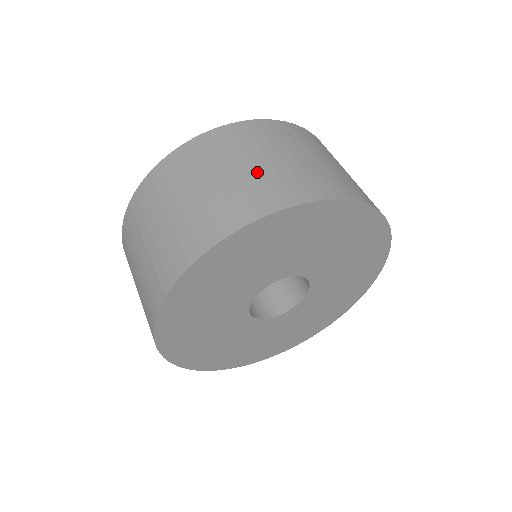
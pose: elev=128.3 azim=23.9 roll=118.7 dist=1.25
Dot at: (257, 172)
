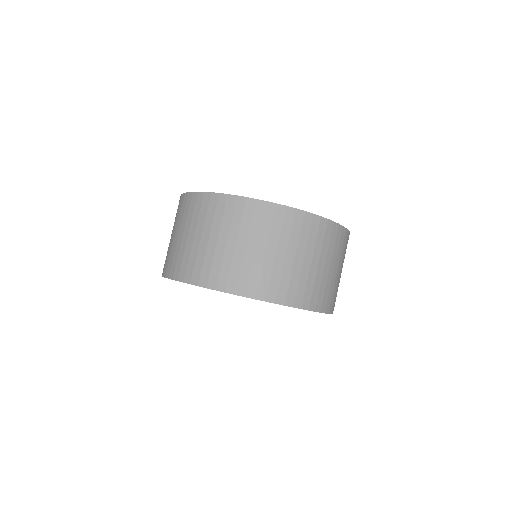
Dot at: (241, 256)
